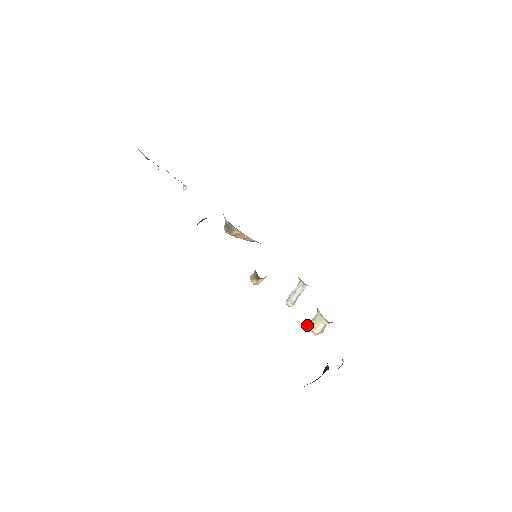
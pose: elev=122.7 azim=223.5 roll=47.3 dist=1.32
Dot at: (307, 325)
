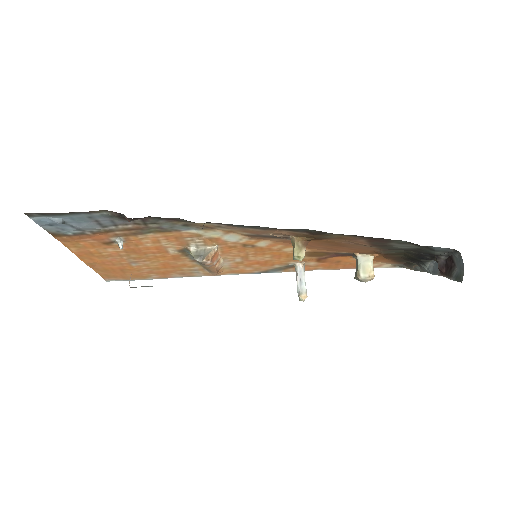
Dot at: (359, 276)
